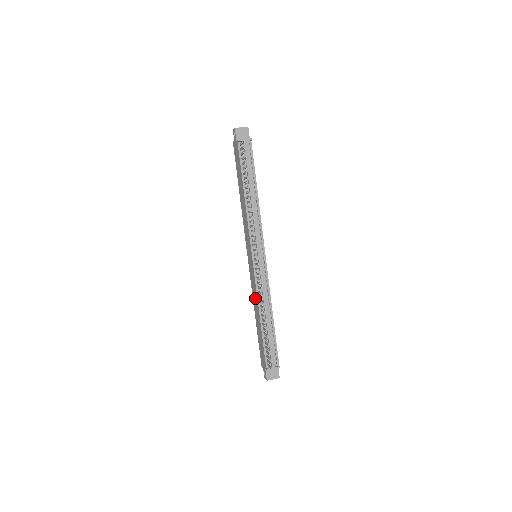
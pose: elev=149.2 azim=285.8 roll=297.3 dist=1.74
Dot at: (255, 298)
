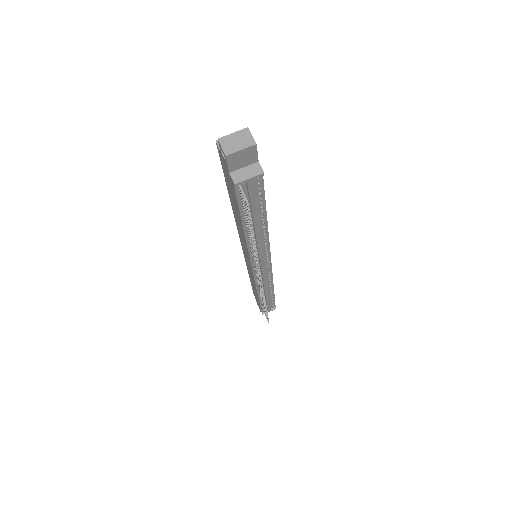
Dot at: (252, 280)
